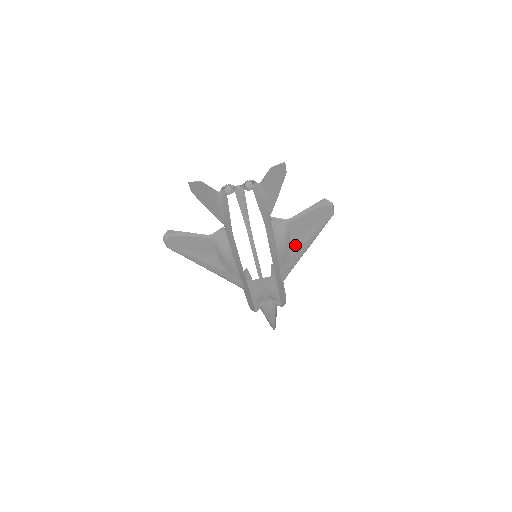
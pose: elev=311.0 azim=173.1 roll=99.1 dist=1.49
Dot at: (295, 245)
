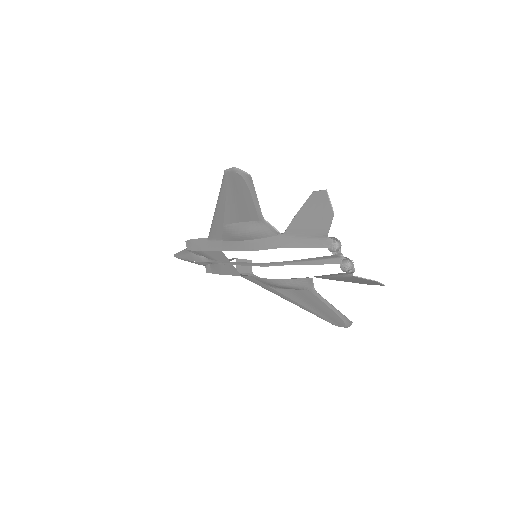
Dot at: (286, 291)
